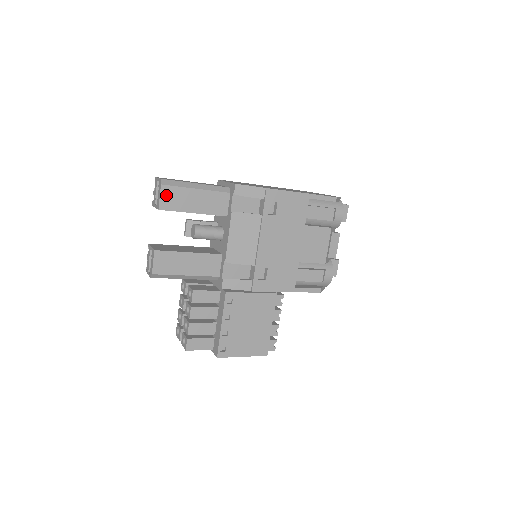
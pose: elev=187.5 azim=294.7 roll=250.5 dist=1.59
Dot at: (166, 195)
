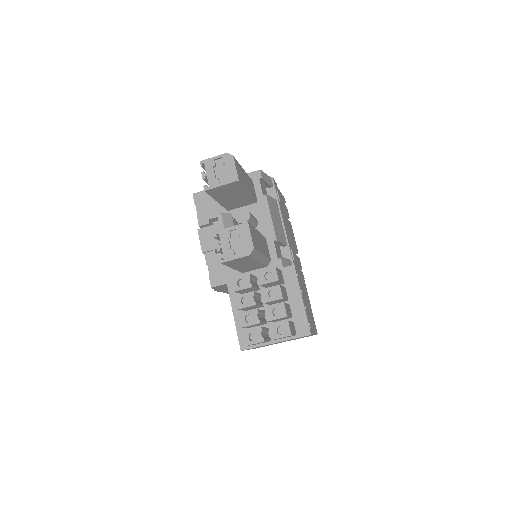
Dot at: (237, 168)
